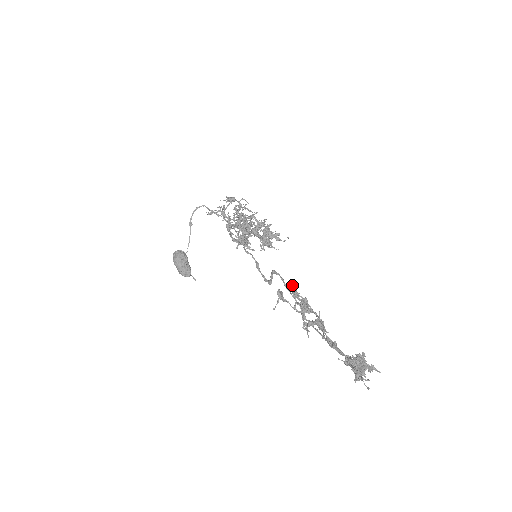
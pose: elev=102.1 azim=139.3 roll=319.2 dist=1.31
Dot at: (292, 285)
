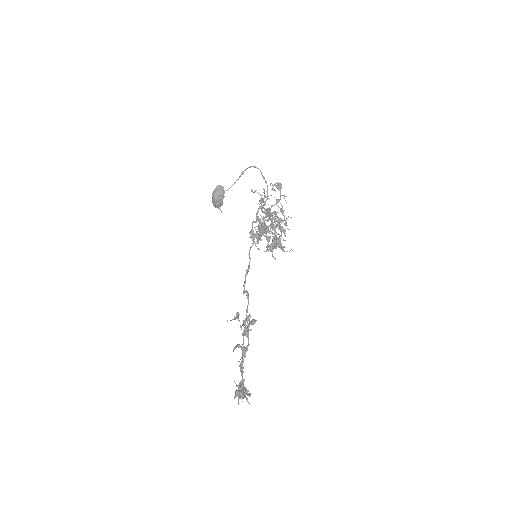
Dot at: (246, 319)
